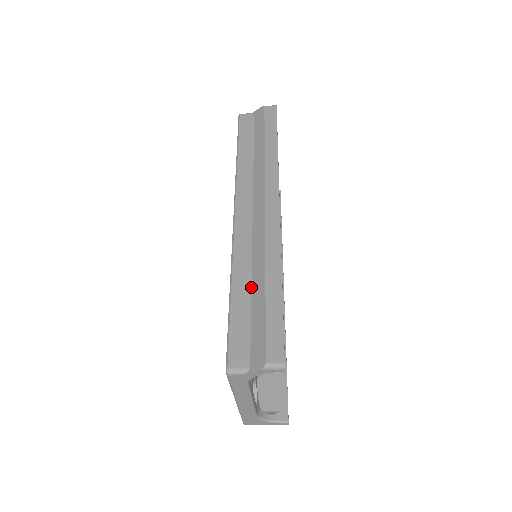
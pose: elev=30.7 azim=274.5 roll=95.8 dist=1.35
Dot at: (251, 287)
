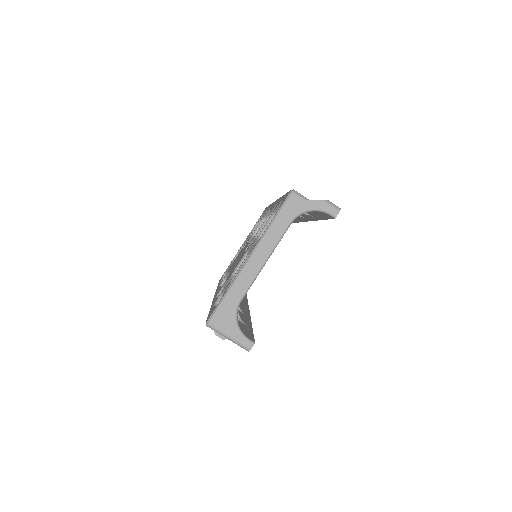
Dot at: occluded
